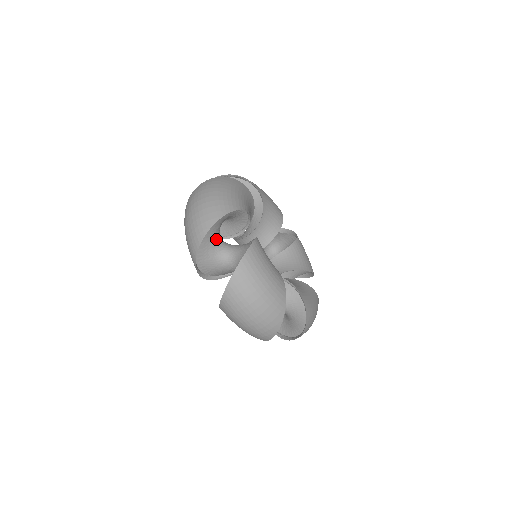
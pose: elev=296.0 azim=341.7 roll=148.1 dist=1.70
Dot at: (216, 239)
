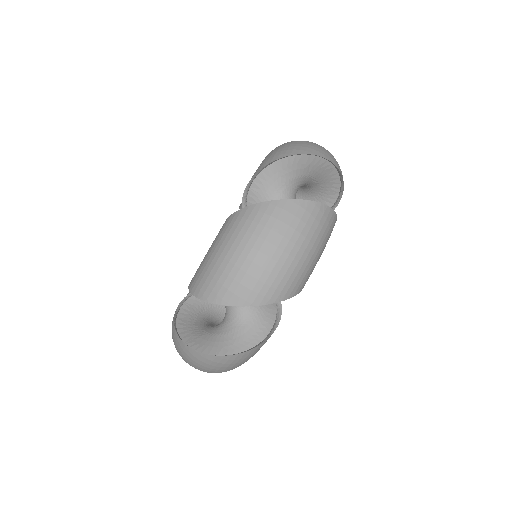
Dot at: (303, 181)
